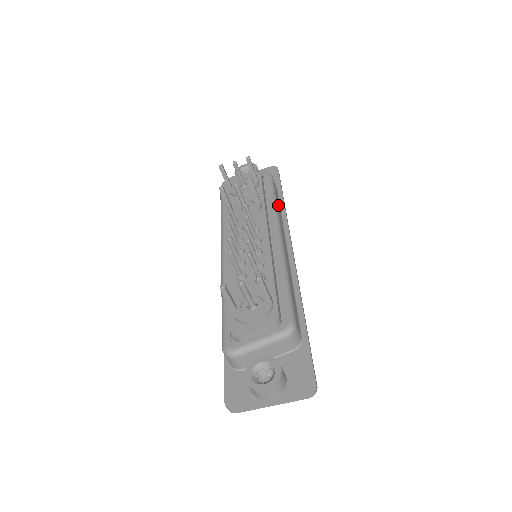
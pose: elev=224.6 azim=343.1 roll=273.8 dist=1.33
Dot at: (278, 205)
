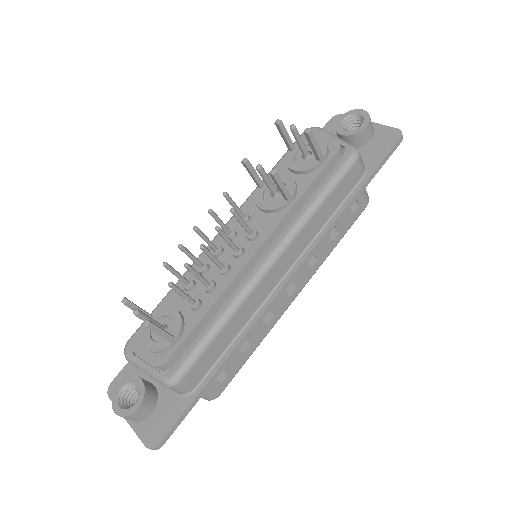
Dot at: (327, 207)
